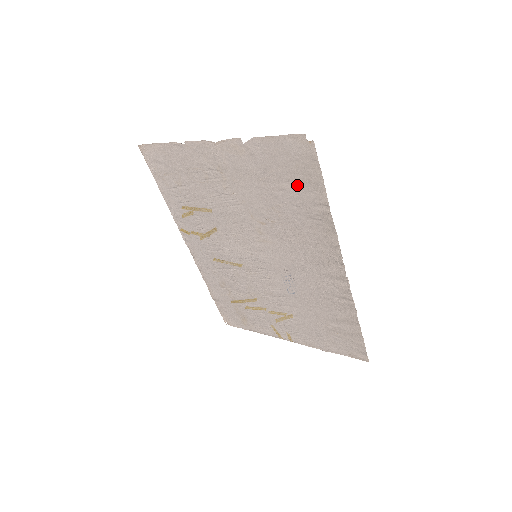
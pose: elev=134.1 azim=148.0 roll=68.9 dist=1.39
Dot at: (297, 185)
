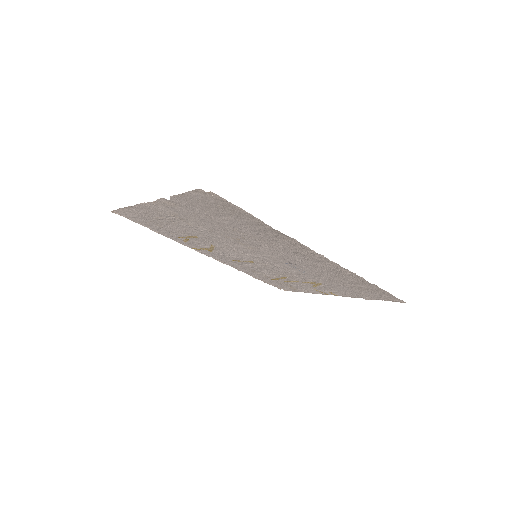
Dot at: (232, 217)
